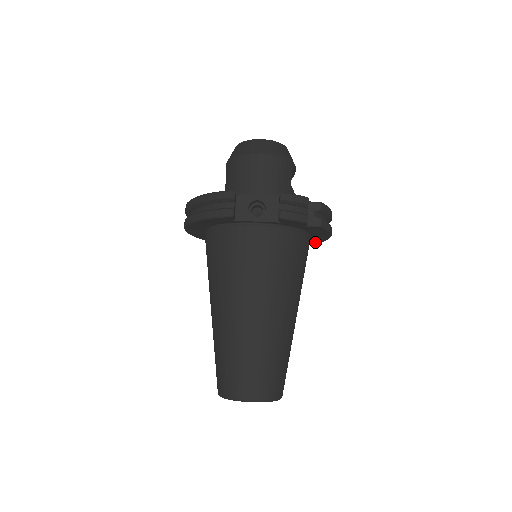
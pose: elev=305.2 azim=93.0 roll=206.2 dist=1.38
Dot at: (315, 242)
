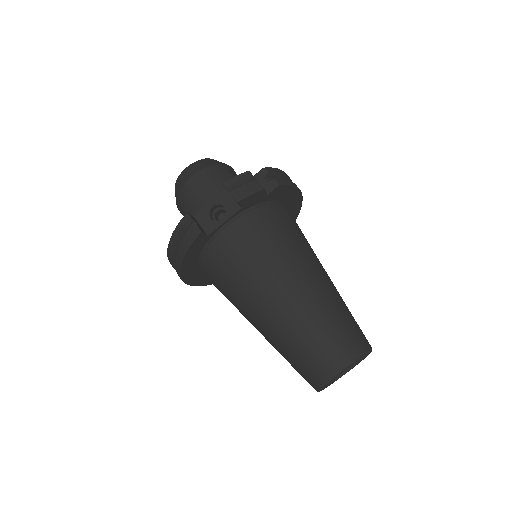
Dot at: (297, 210)
